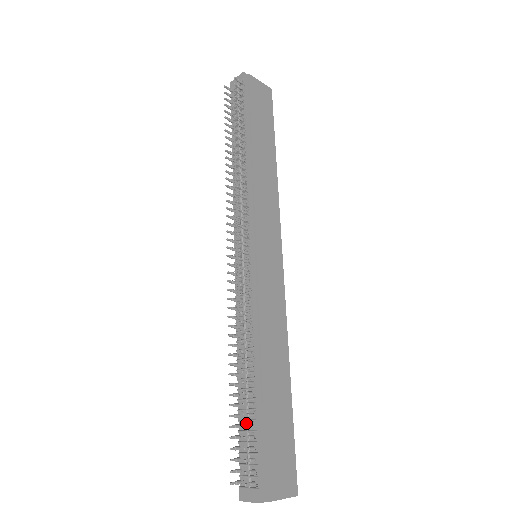
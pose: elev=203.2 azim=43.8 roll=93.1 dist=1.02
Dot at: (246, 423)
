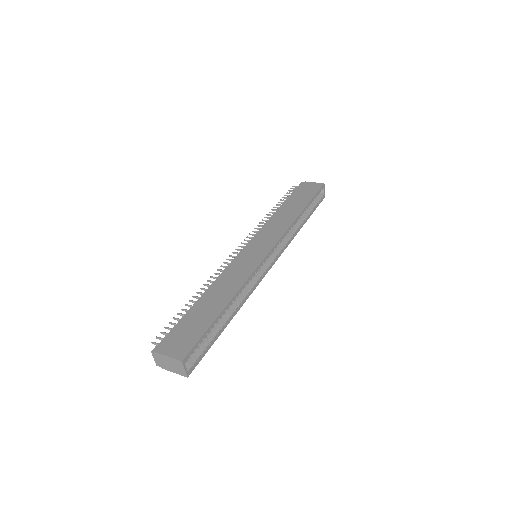
Dot at: occluded
